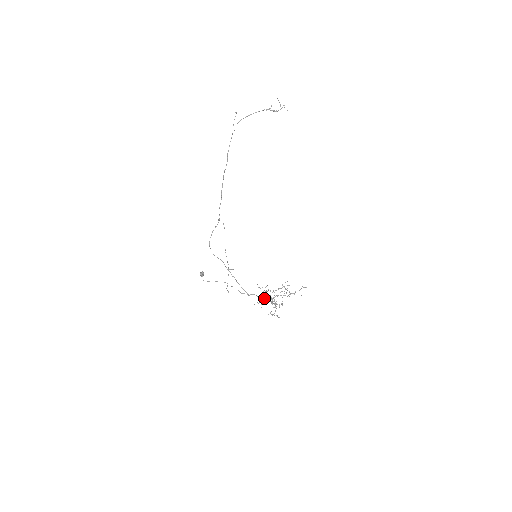
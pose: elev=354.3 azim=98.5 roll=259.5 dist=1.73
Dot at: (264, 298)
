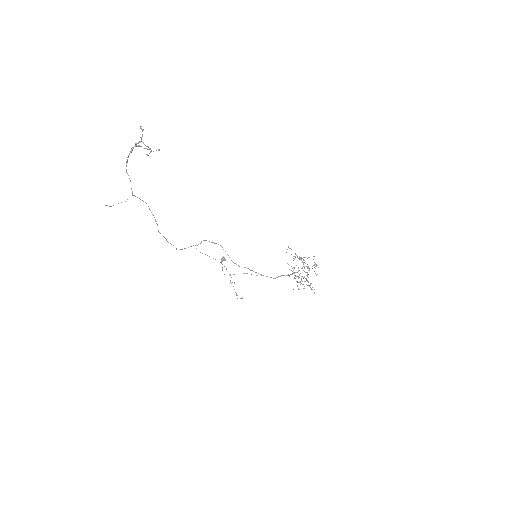
Dot at: (288, 275)
